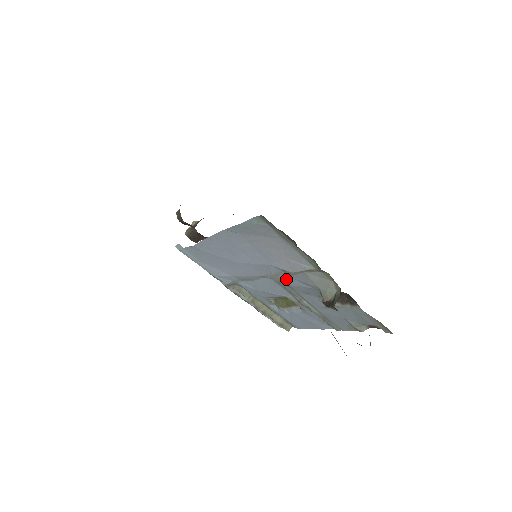
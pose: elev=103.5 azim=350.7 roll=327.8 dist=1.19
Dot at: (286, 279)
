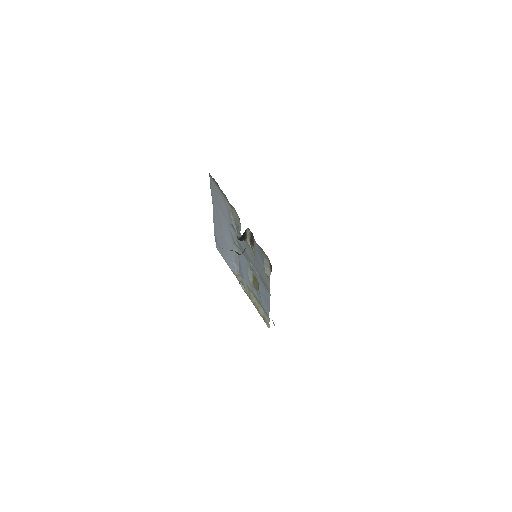
Dot at: occluded
